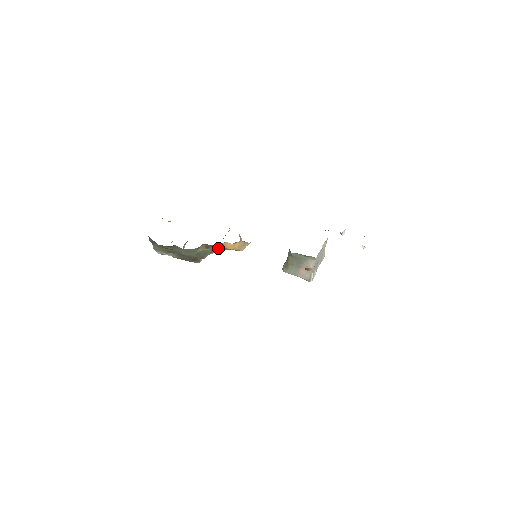
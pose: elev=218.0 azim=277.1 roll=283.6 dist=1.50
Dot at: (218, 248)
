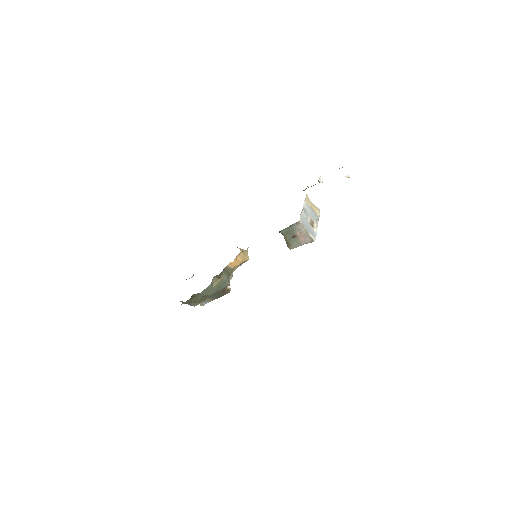
Dot at: (229, 271)
